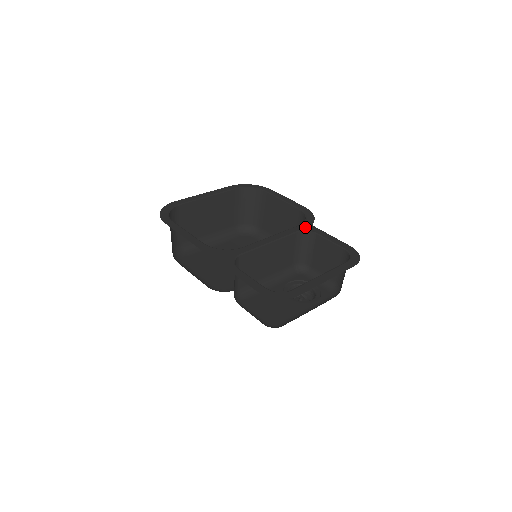
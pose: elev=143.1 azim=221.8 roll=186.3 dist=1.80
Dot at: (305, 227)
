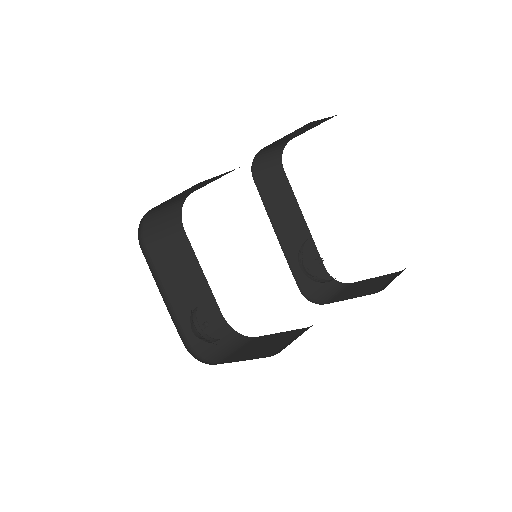
Dot at: occluded
